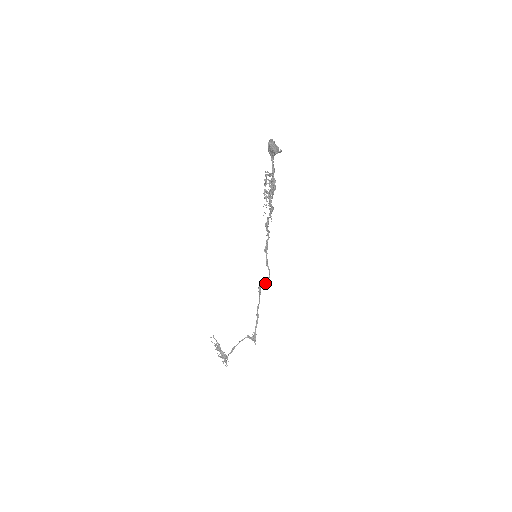
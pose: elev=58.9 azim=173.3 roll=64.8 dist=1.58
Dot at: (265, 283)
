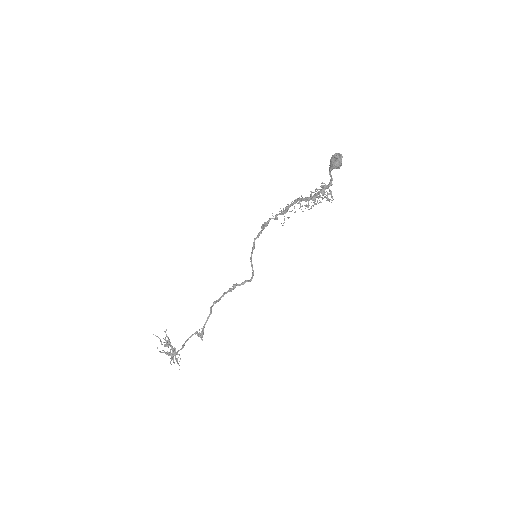
Dot at: (245, 282)
